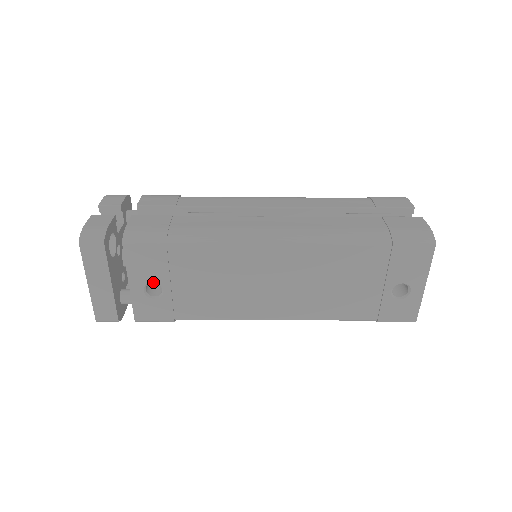
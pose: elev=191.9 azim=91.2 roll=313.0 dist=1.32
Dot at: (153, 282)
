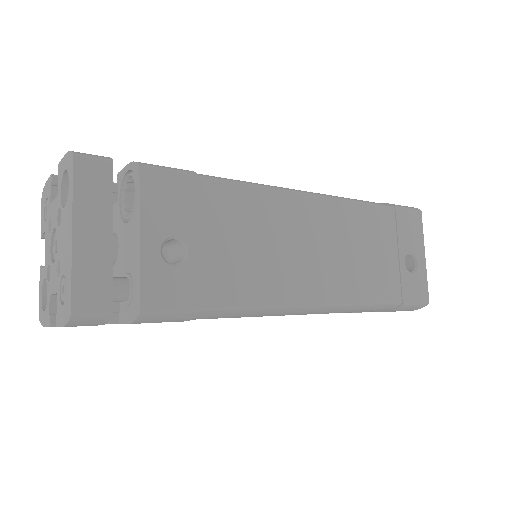
Dot at: (175, 235)
